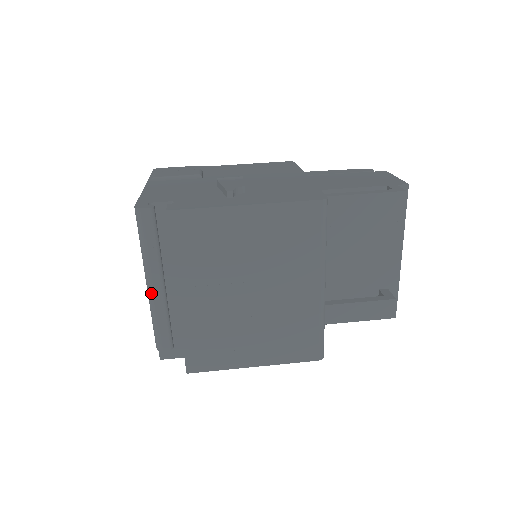
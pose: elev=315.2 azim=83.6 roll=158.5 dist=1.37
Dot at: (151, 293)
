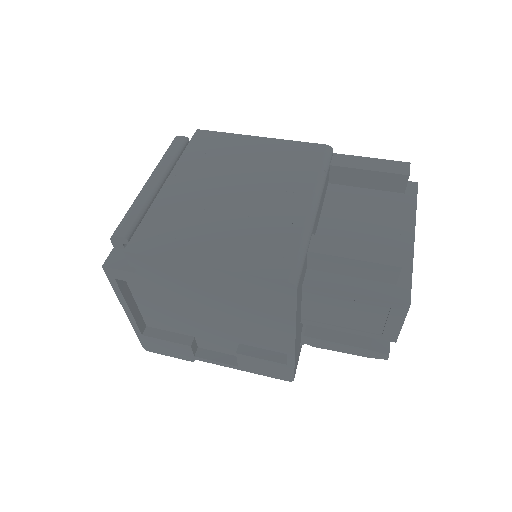
Dot at: (144, 187)
